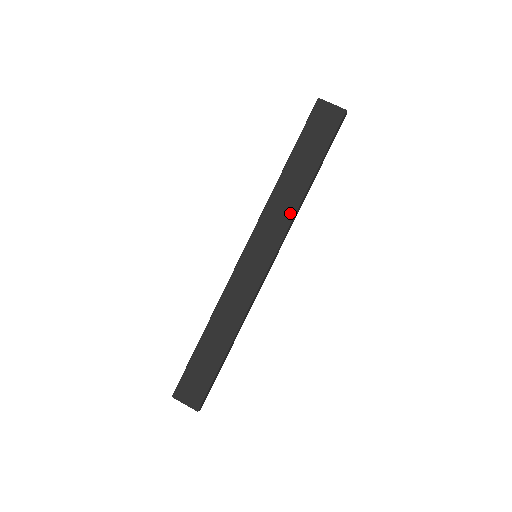
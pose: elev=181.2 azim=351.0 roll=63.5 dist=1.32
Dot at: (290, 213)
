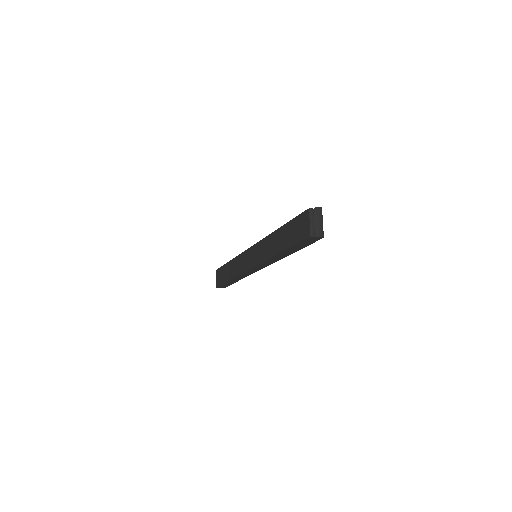
Dot at: (267, 256)
